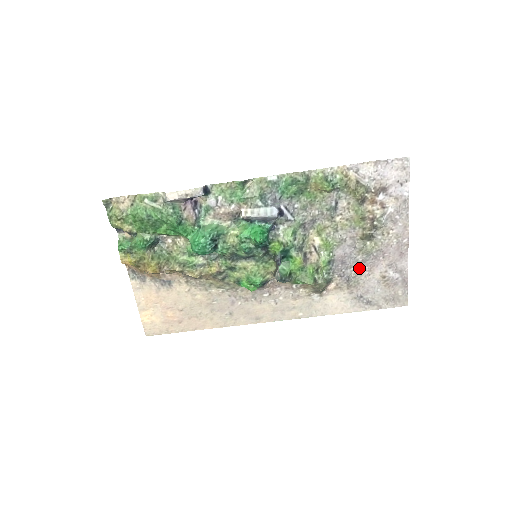
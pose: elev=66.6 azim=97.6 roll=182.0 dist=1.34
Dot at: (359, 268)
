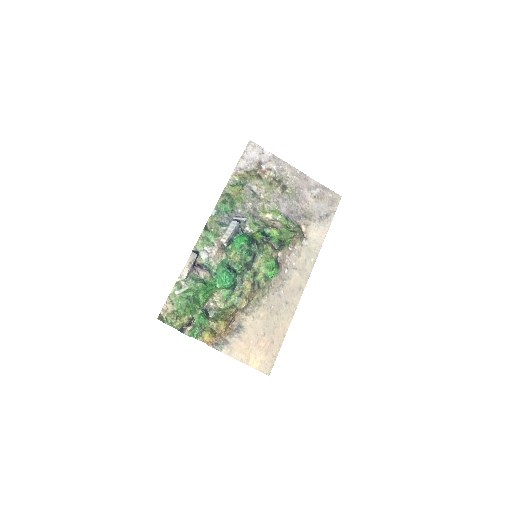
Dot at: (301, 206)
